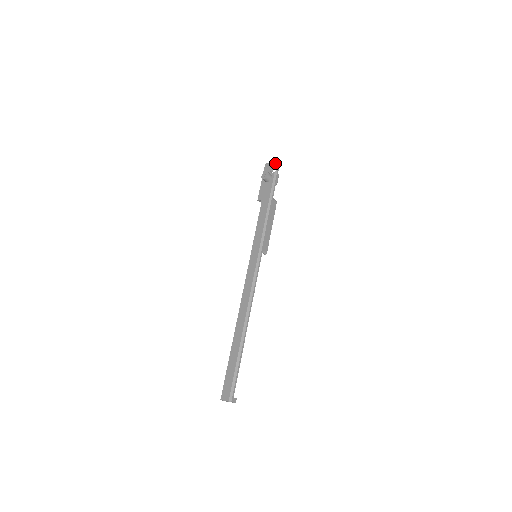
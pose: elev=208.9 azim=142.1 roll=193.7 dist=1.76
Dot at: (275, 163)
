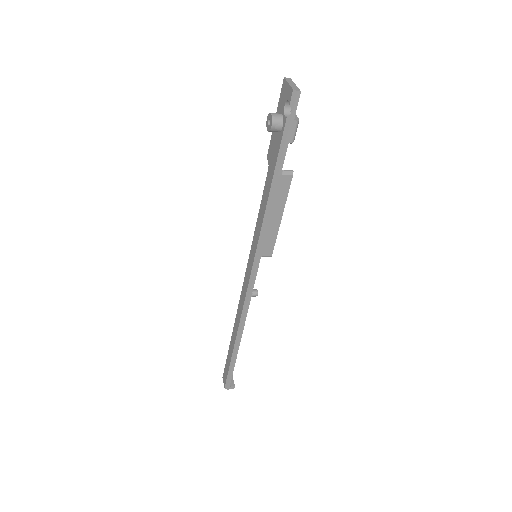
Dot at: (290, 95)
